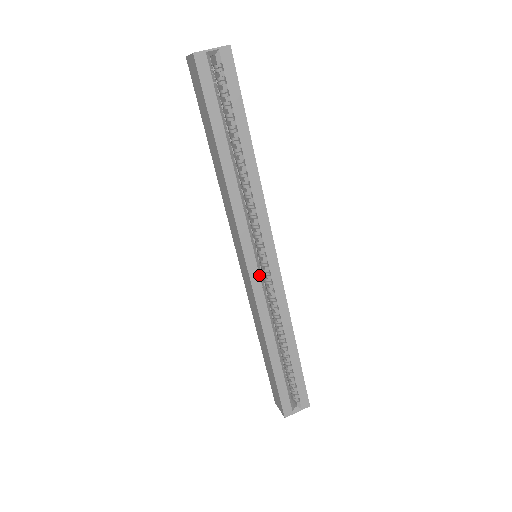
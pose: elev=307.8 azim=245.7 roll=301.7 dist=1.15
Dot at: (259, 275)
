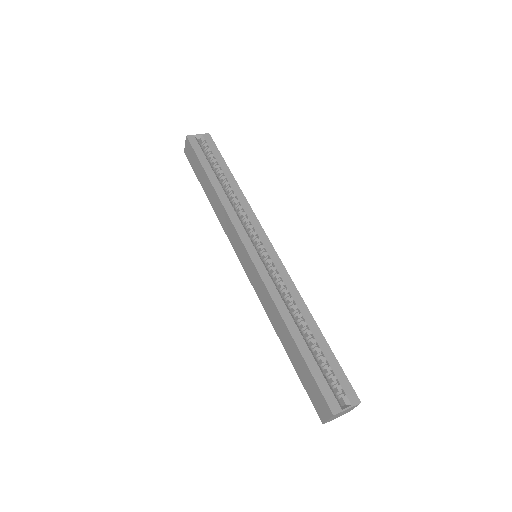
Dot at: (260, 258)
